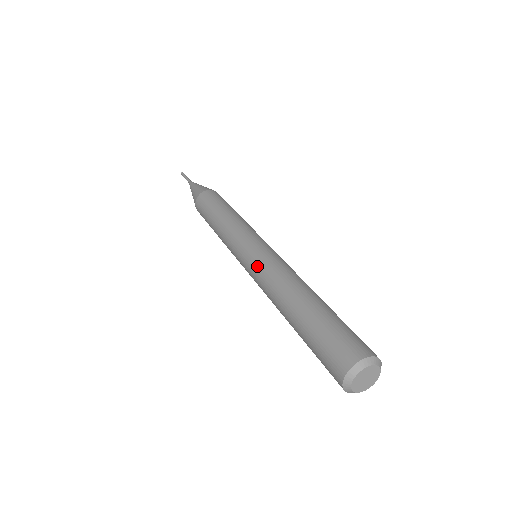
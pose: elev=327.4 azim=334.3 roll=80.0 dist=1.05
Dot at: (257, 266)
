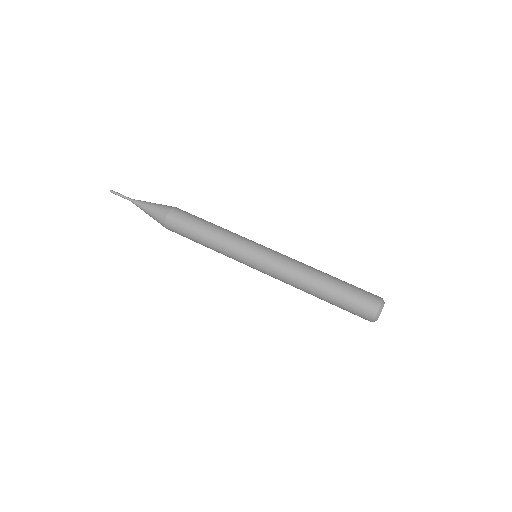
Dot at: (271, 272)
